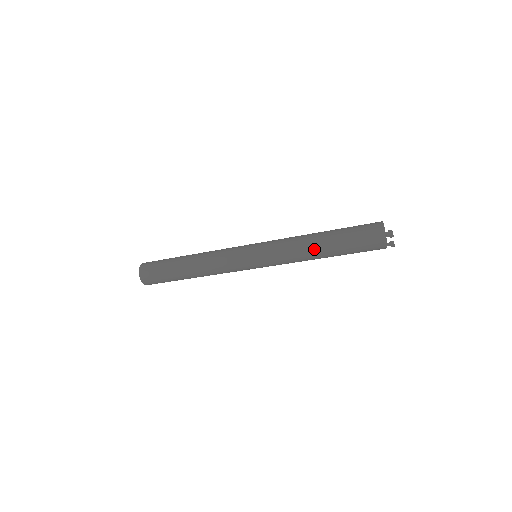
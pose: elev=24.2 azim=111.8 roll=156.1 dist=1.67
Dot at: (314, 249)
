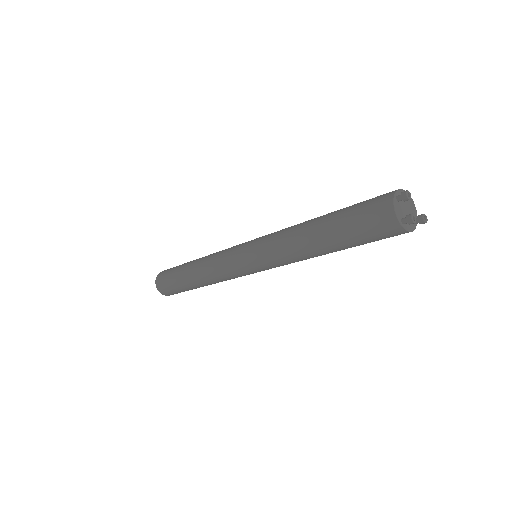
Dot at: (306, 228)
